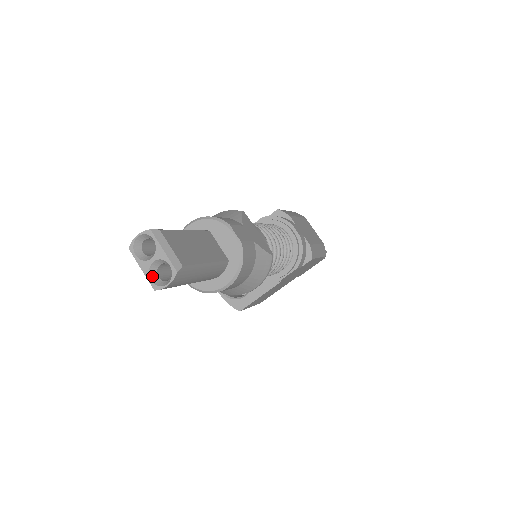
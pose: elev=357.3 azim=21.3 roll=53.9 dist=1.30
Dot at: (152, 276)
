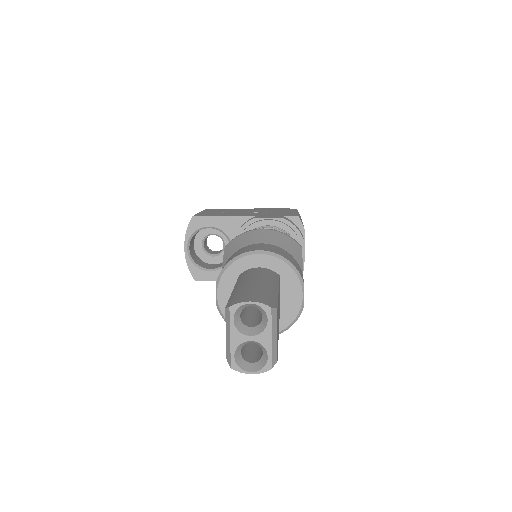
Dot at: (237, 351)
